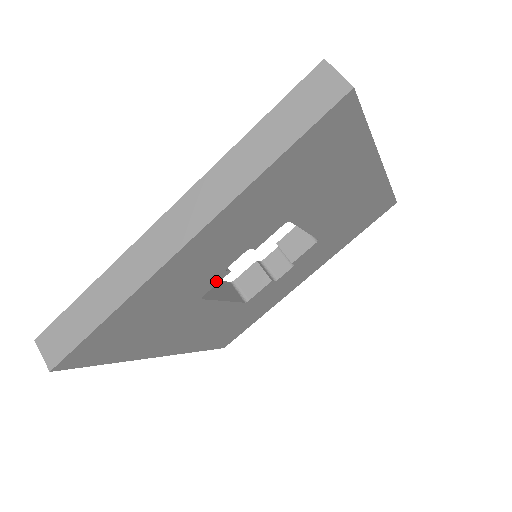
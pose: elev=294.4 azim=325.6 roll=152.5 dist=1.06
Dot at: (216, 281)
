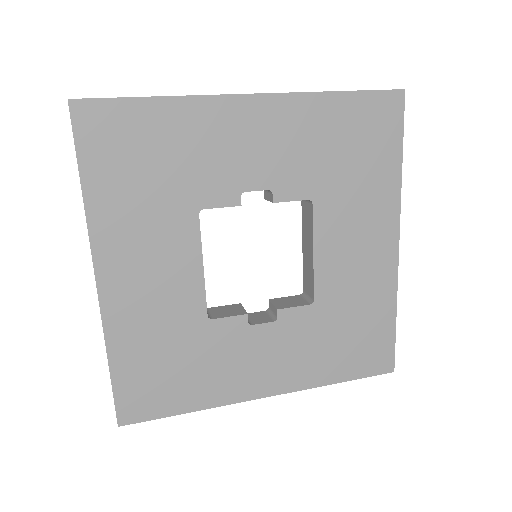
Dot at: (225, 201)
